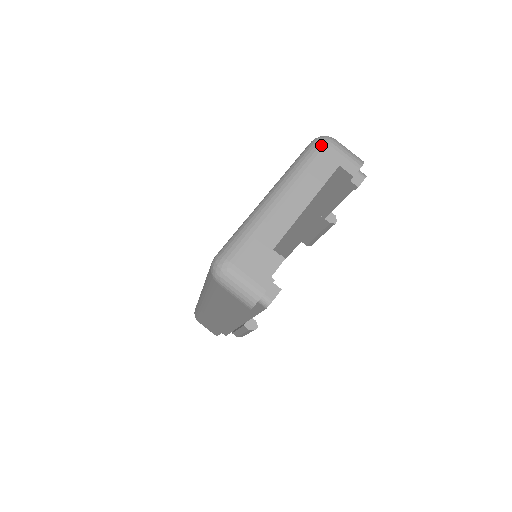
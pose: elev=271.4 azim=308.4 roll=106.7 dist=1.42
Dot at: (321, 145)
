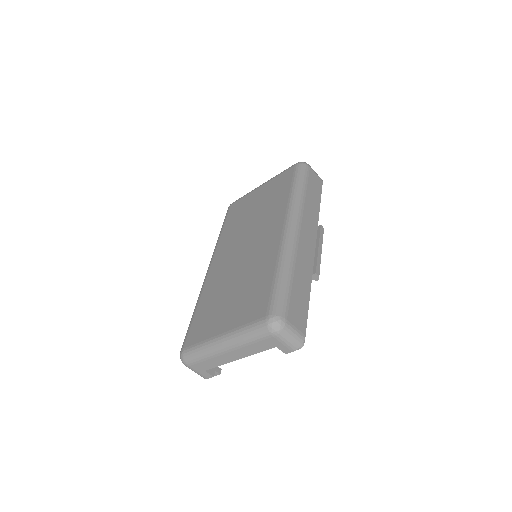
Dot at: (266, 334)
